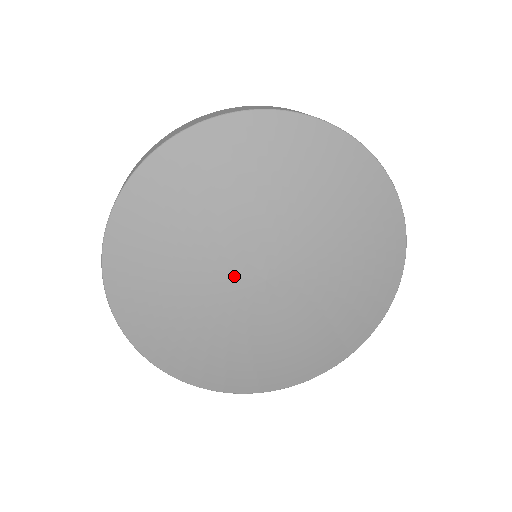
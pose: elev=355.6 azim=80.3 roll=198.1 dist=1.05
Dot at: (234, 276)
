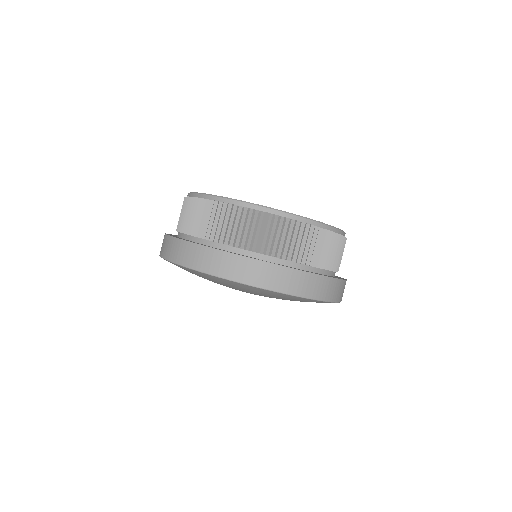
Dot at: occluded
